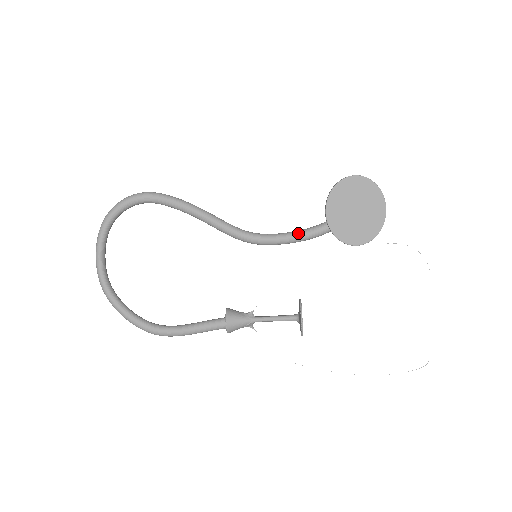
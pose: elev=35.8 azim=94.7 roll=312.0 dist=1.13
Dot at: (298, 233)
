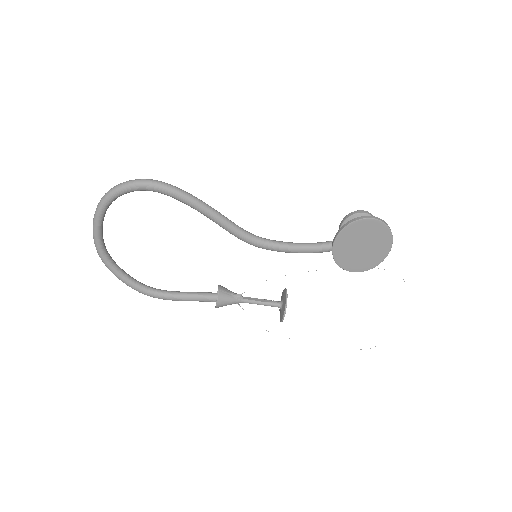
Dot at: (302, 248)
